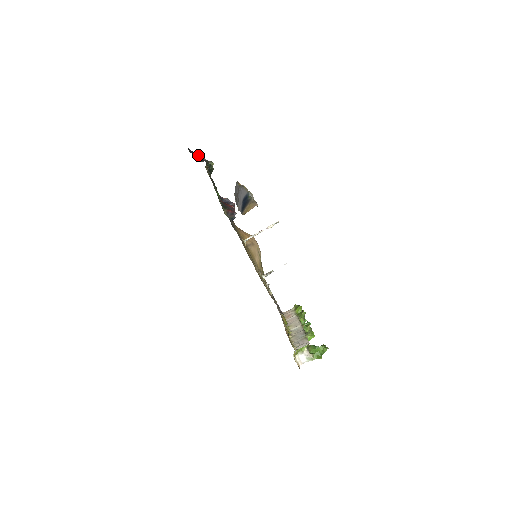
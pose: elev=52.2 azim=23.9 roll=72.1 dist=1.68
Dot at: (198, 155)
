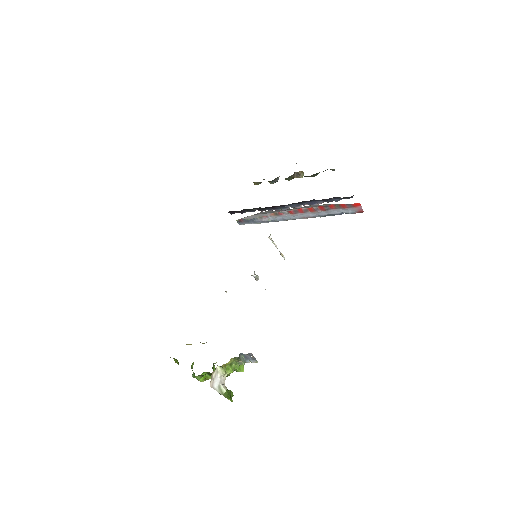
Dot at: occluded
